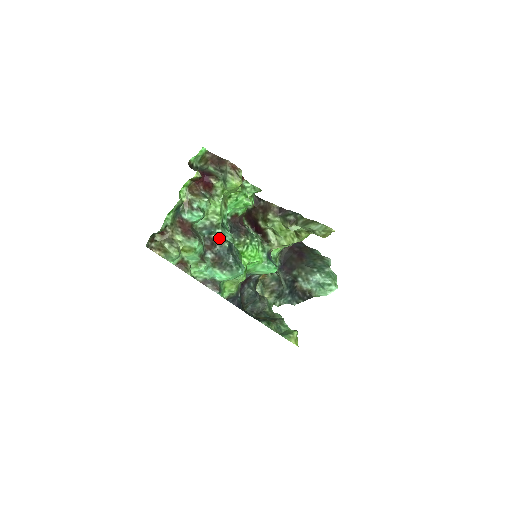
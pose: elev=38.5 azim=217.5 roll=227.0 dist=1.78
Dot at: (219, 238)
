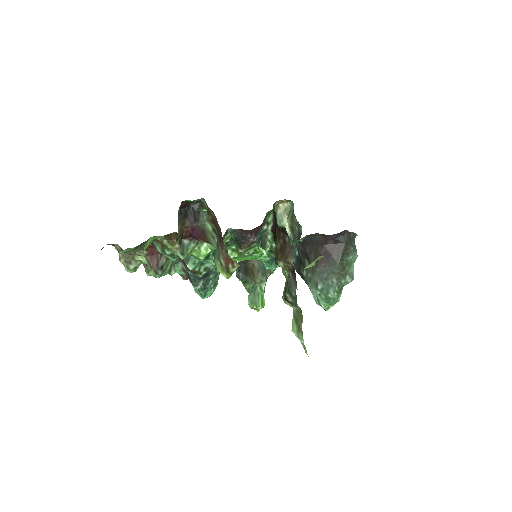
Dot at: (194, 269)
